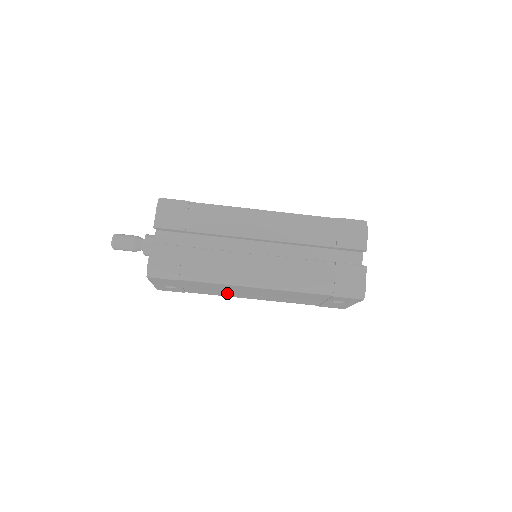
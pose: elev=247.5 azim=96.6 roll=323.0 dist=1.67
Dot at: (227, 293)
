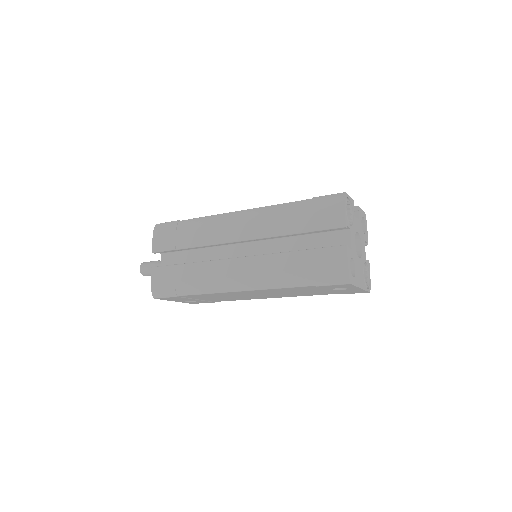
Dot at: (241, 298)
